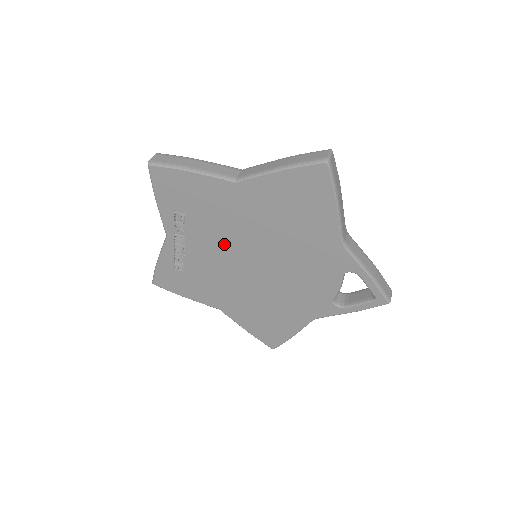
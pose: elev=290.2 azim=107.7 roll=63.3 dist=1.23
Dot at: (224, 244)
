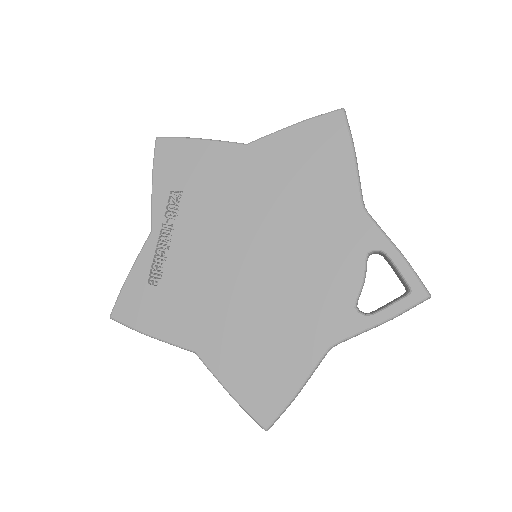
Dot at: (220, 231)
